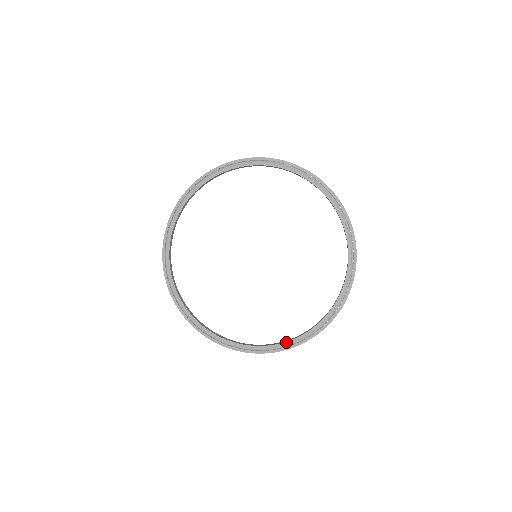
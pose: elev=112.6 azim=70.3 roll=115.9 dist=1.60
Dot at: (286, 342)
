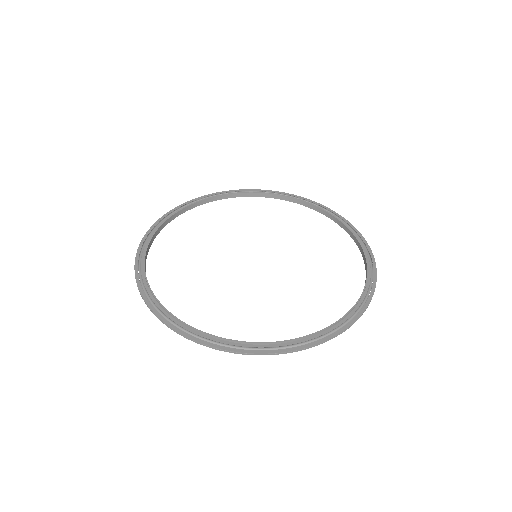
Dot at: (359, 299)
